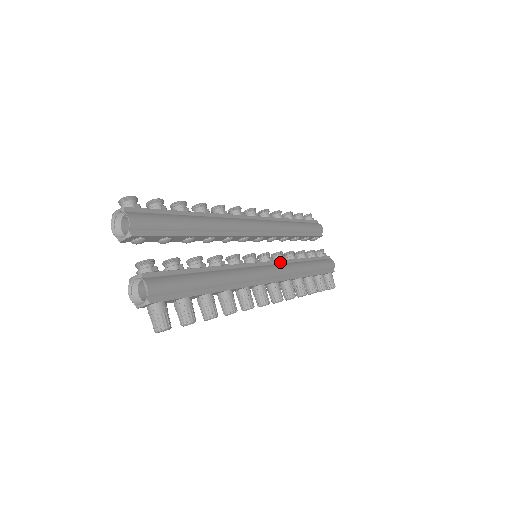
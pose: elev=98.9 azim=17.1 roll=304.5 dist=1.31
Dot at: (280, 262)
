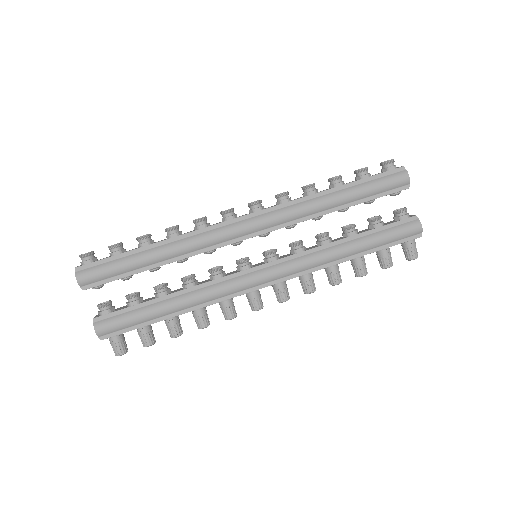
Dot at: (291, 257)
